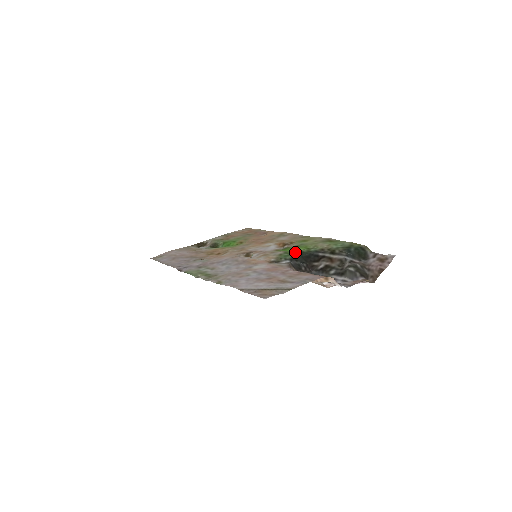
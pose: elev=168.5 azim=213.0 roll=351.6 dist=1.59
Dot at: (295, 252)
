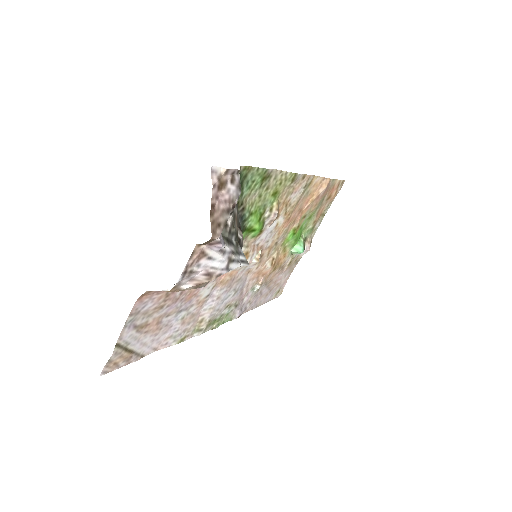
Dot at: (243, 233)
